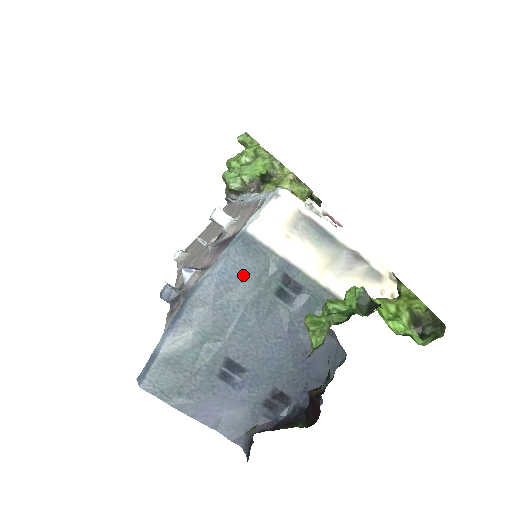
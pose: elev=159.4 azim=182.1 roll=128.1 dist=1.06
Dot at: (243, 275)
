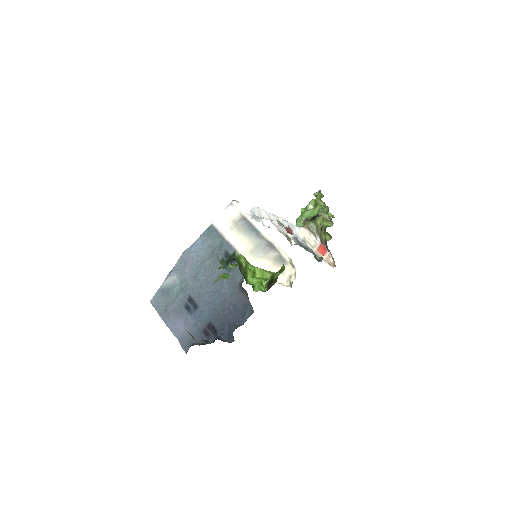
Dot at: (206, 249)
